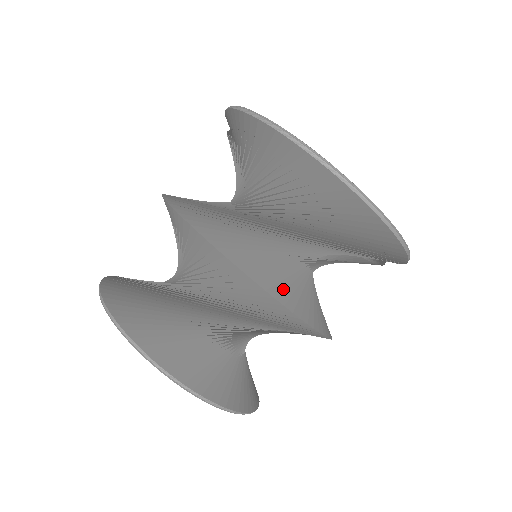
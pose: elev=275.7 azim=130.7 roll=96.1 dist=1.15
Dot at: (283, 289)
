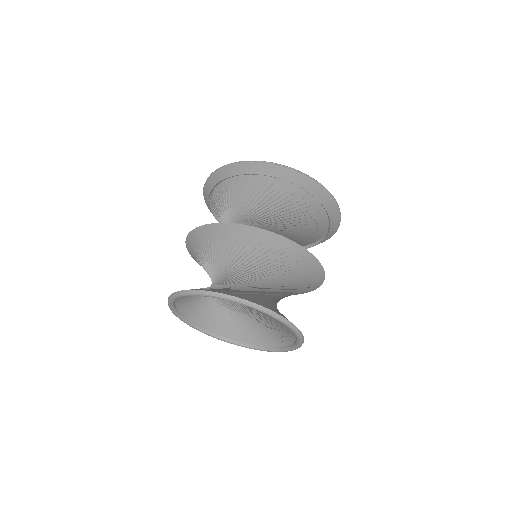
Dot at: occluded
